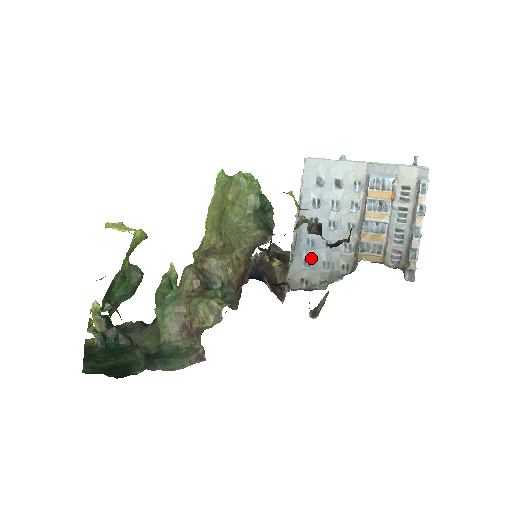
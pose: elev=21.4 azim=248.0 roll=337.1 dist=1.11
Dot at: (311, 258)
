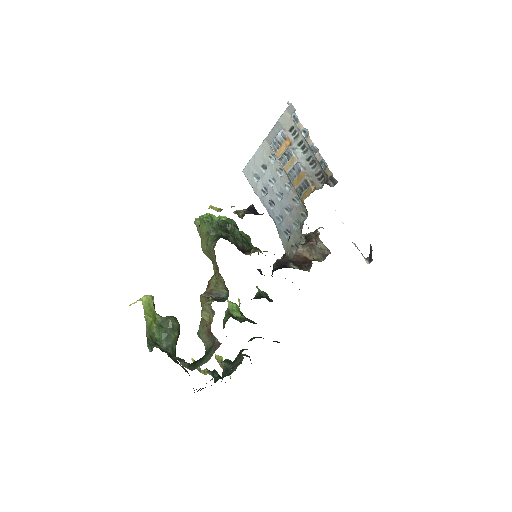
Dot at: (286, 228)
